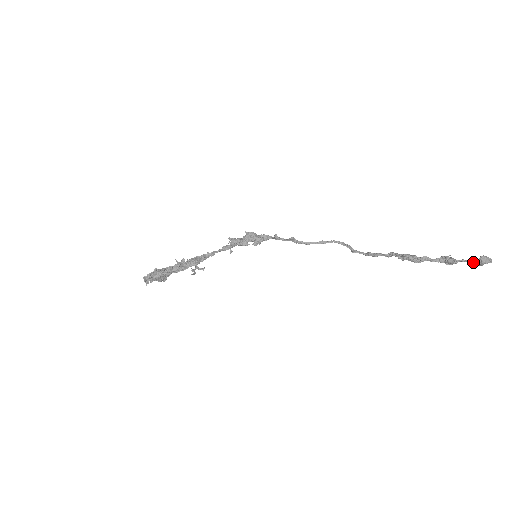
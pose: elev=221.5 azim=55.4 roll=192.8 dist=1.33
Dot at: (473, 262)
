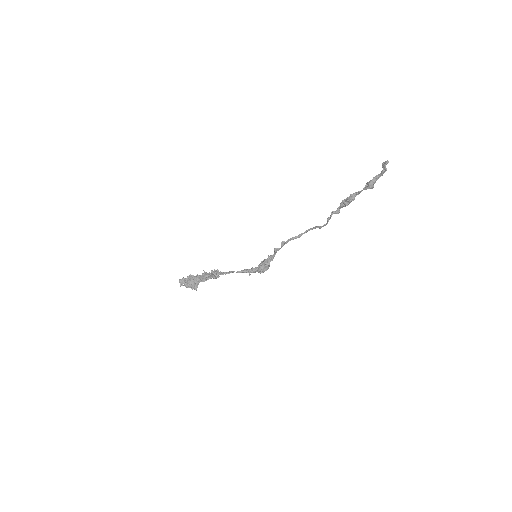
Dot at: (381, 172)
